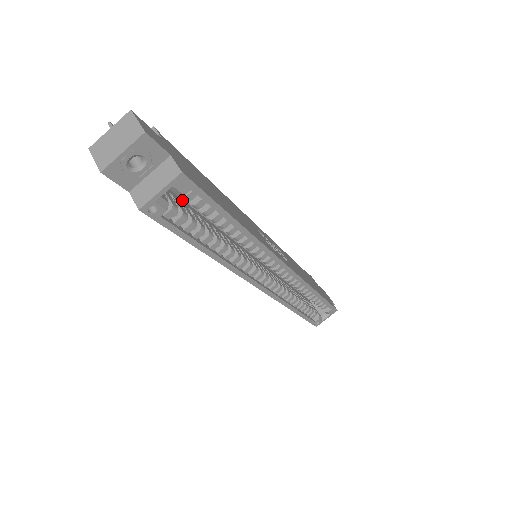
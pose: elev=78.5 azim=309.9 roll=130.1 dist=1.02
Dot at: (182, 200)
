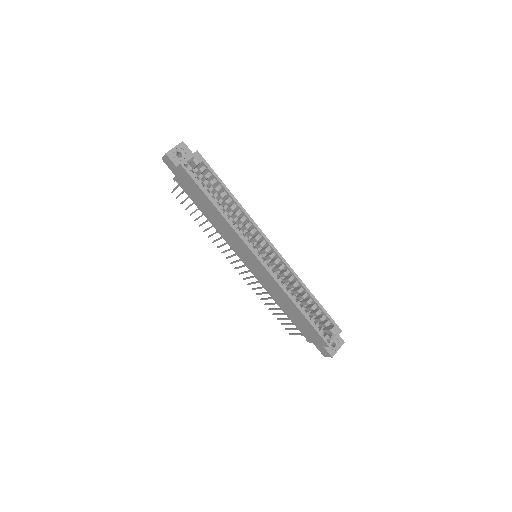
Dot at: occluded
